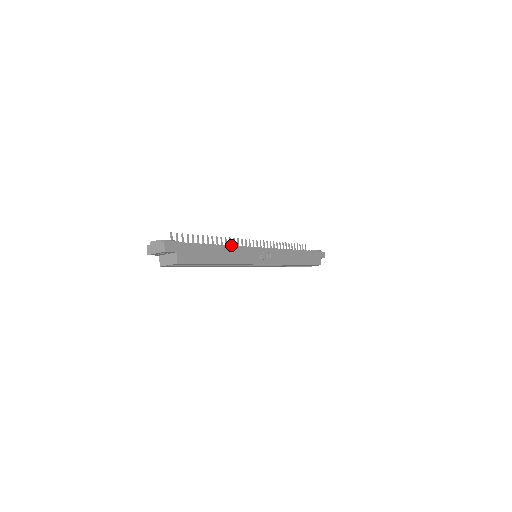
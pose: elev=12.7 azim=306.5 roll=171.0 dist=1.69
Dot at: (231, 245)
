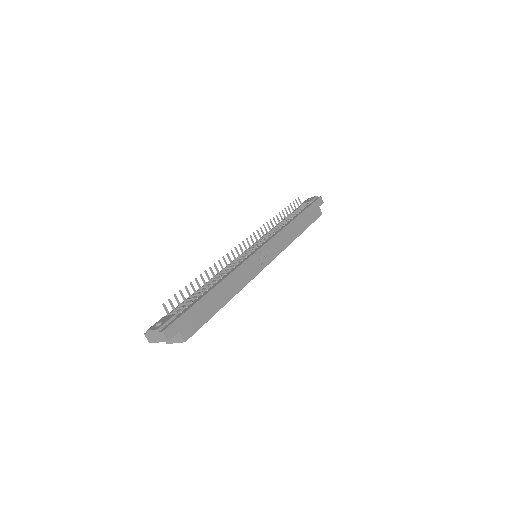
Dot at: (228, 270)
